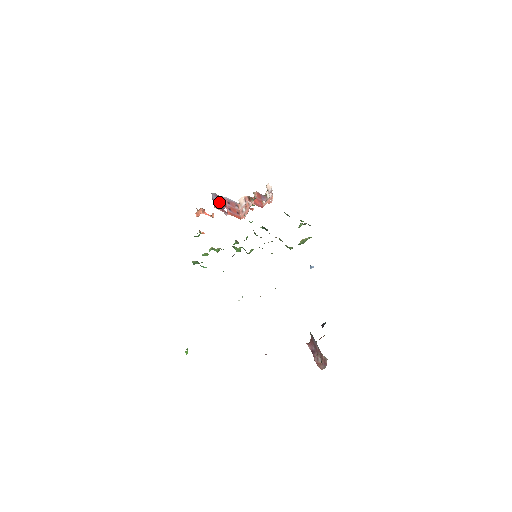
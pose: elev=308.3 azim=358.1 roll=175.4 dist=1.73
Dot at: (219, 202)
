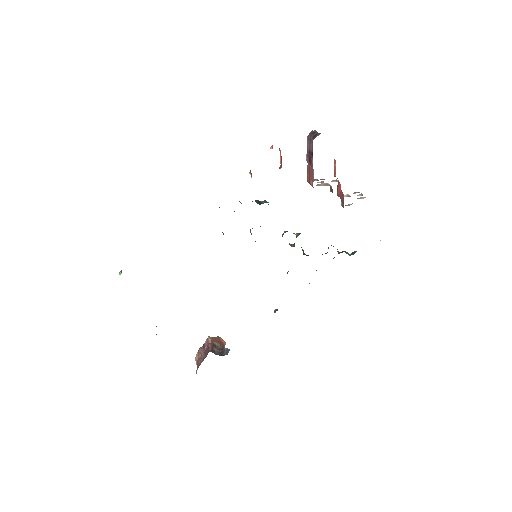
Dot at: (310, 150)
